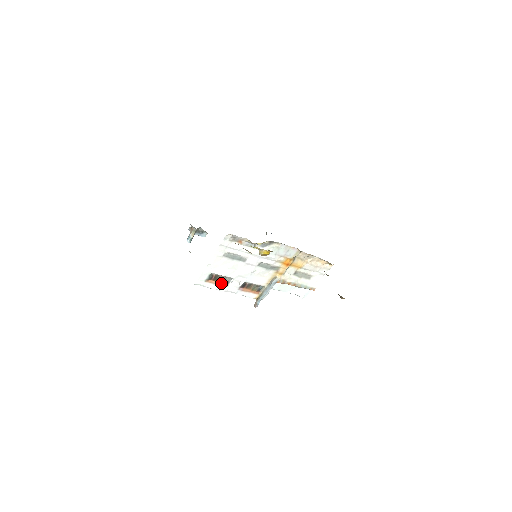
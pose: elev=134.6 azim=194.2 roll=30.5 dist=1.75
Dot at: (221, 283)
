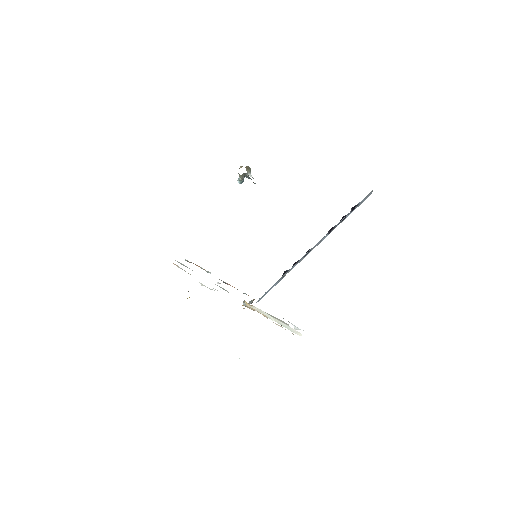
Dot at: (204, 269)
